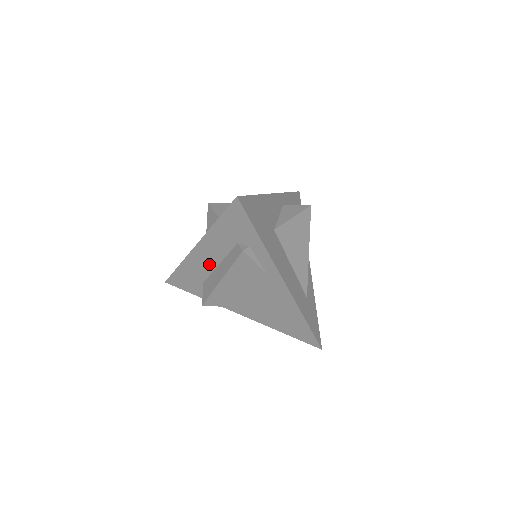
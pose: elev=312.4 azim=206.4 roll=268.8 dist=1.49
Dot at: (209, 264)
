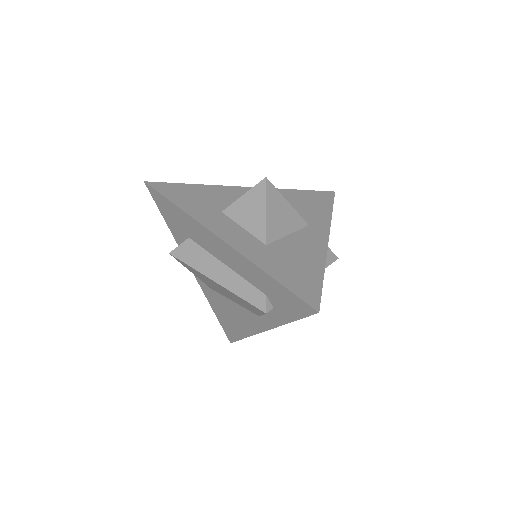
Dot at: (216, 252)
